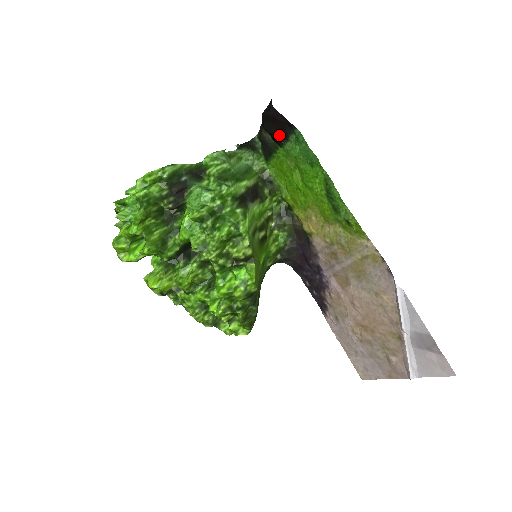
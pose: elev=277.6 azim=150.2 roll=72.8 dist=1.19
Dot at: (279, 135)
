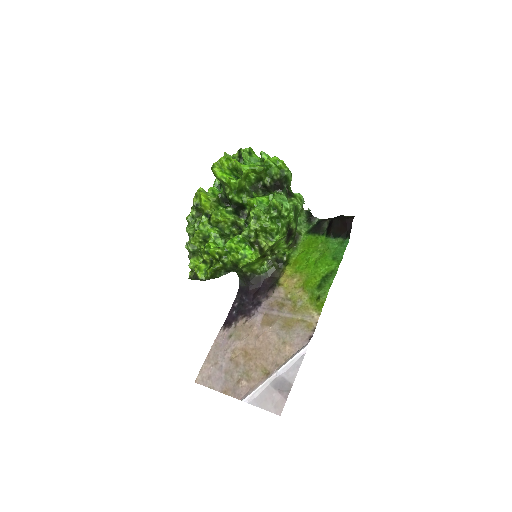
Dot at: (335, 231)
